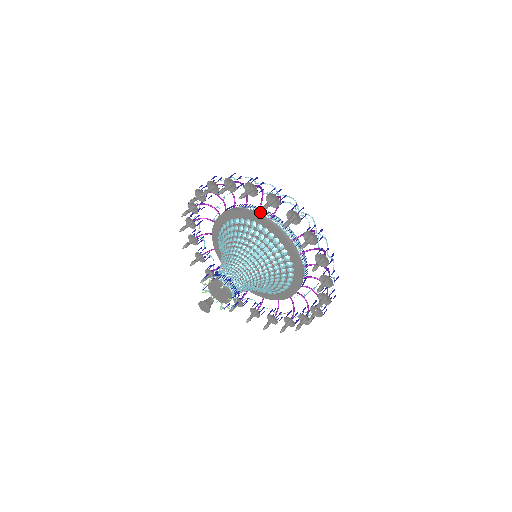
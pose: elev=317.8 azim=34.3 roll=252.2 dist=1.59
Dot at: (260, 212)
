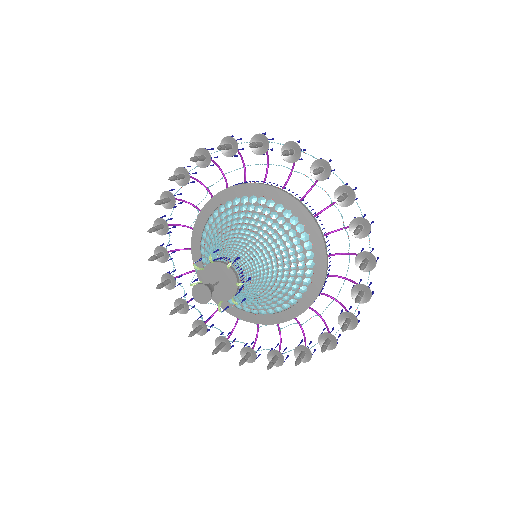
Dot at: occluded
